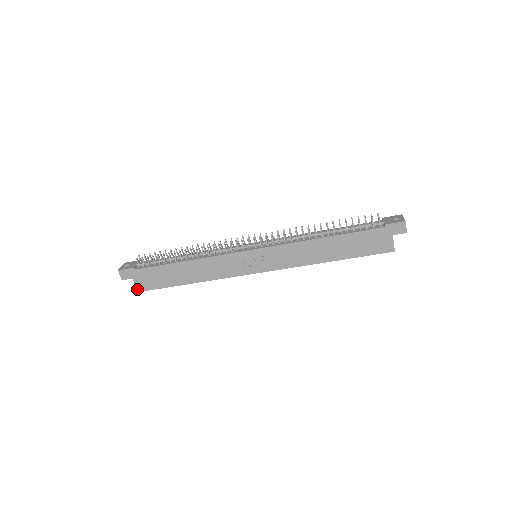
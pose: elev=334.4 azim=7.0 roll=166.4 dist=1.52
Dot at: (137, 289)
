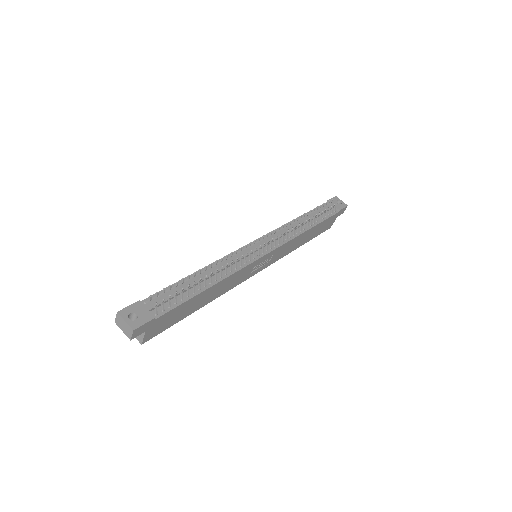
Dot at: (143, 342)
